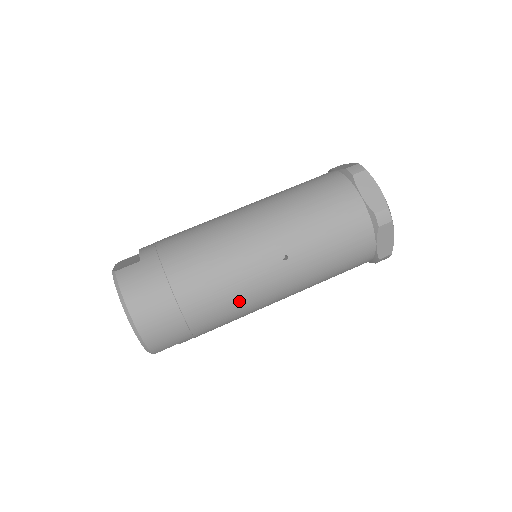
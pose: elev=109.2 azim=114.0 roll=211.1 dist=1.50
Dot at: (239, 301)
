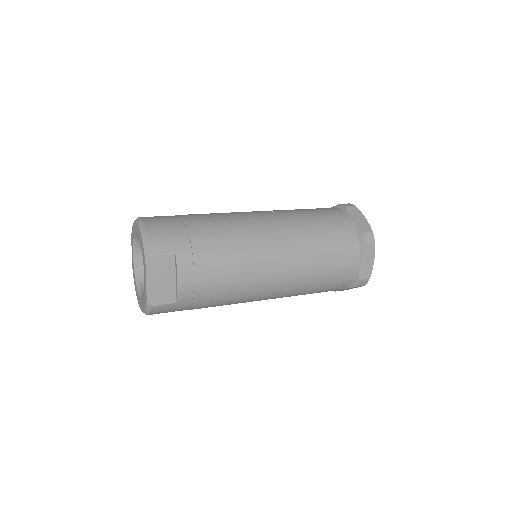
Dot at: (235, 224)
